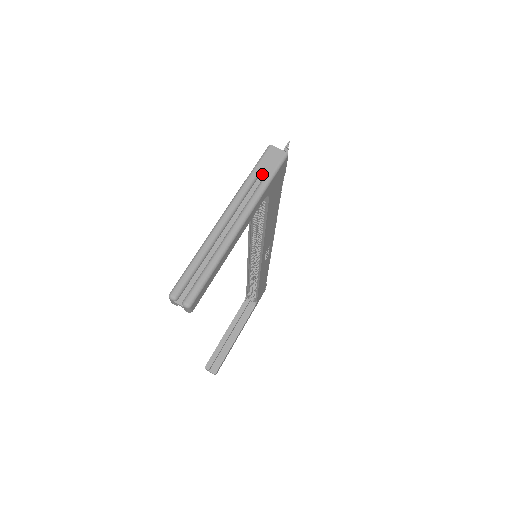
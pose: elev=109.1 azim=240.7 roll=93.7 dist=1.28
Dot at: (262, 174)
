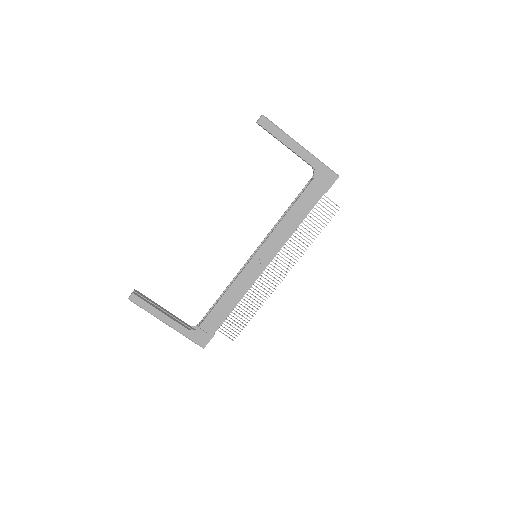
Dot at: (324, 164)
